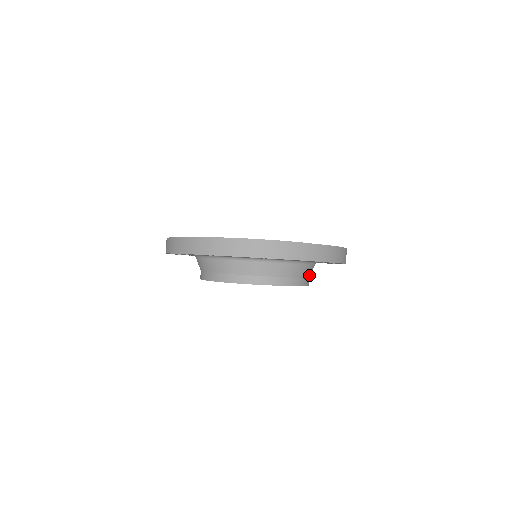
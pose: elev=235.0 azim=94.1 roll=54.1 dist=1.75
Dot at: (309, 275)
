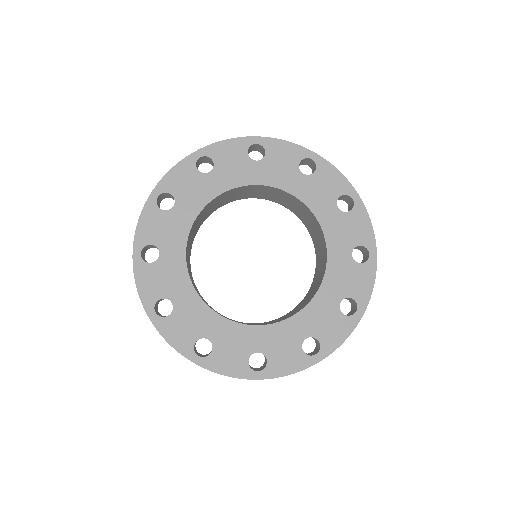
Dot at: occluded
